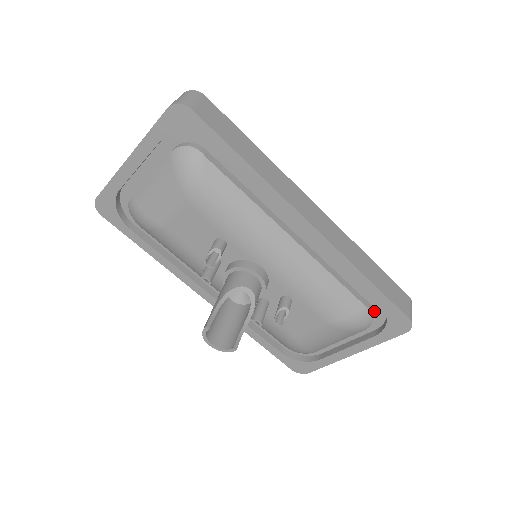
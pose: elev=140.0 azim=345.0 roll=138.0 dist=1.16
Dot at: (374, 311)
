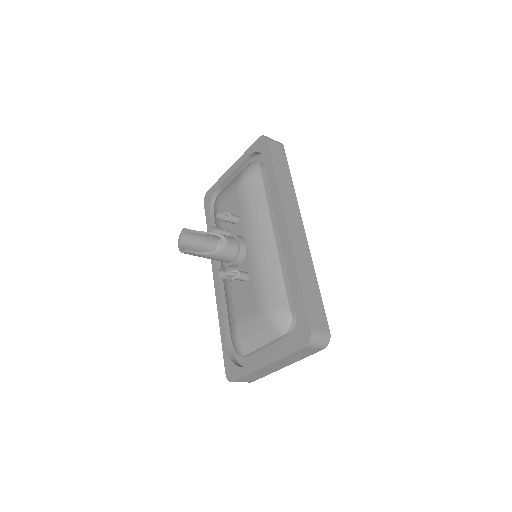
Dot at: (296, 323)
